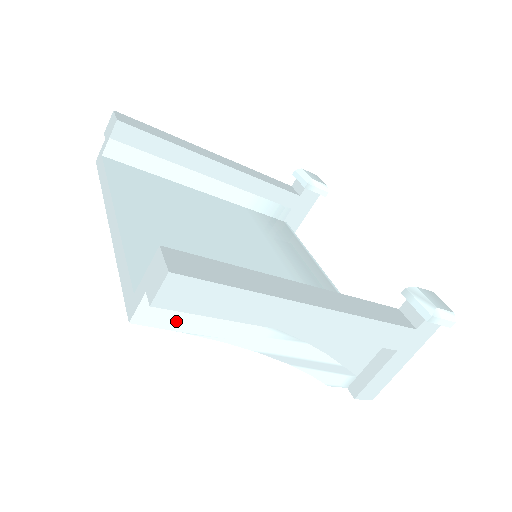
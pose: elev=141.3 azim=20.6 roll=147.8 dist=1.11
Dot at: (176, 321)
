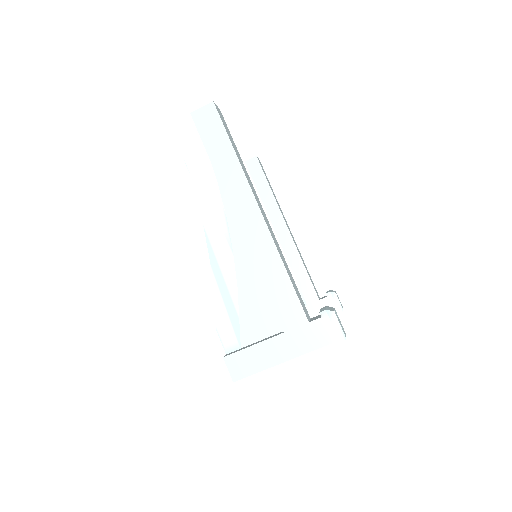
Dot at: (189, 151)
